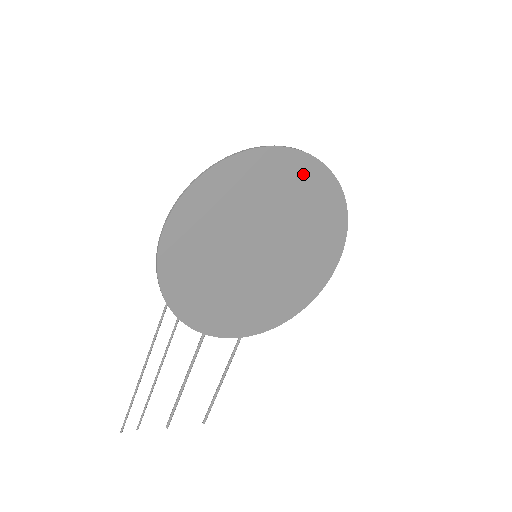
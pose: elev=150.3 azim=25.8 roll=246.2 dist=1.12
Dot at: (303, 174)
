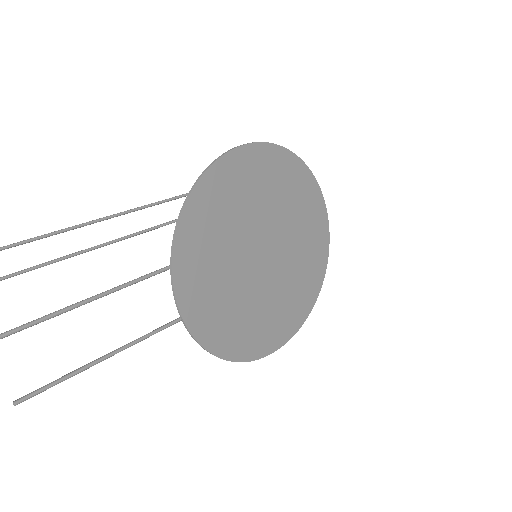
Dot at: (319, 239)
